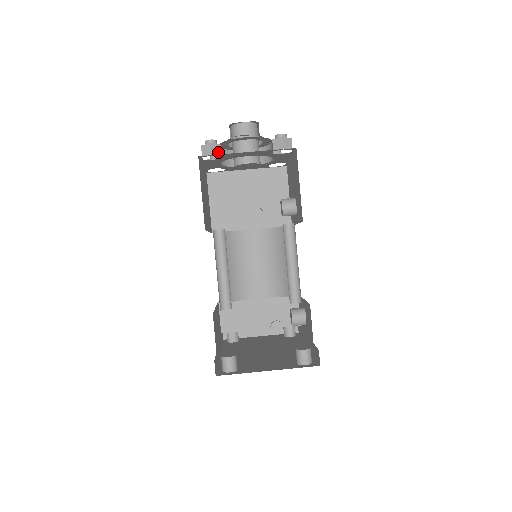
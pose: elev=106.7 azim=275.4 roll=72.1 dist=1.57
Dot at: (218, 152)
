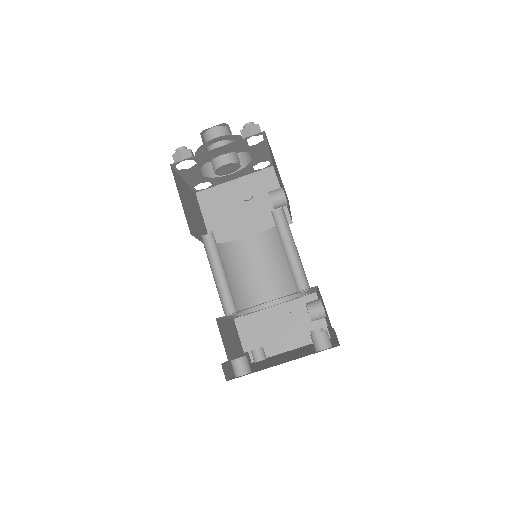
Dot at: (189, 157)
